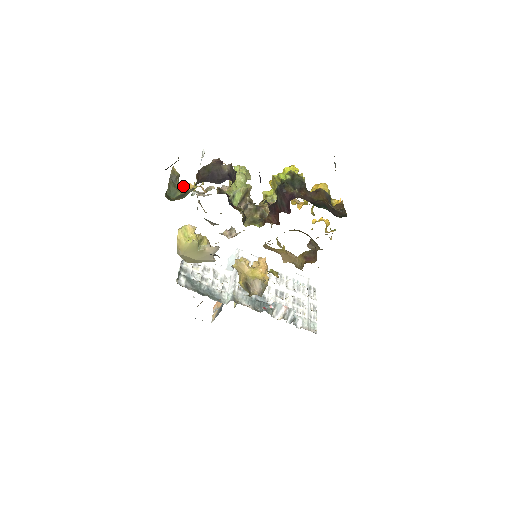
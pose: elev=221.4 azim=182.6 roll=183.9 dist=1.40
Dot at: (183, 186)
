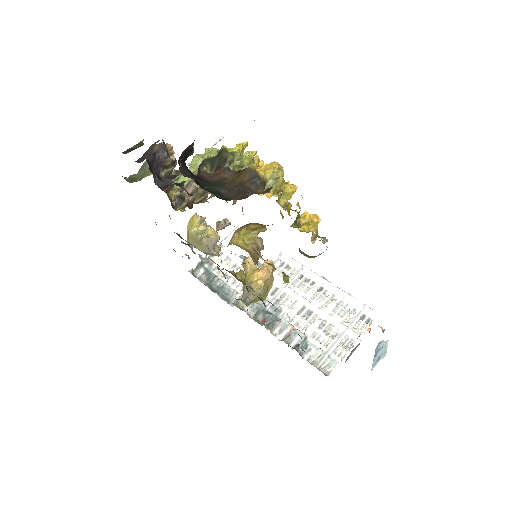
Dot at: occluded
